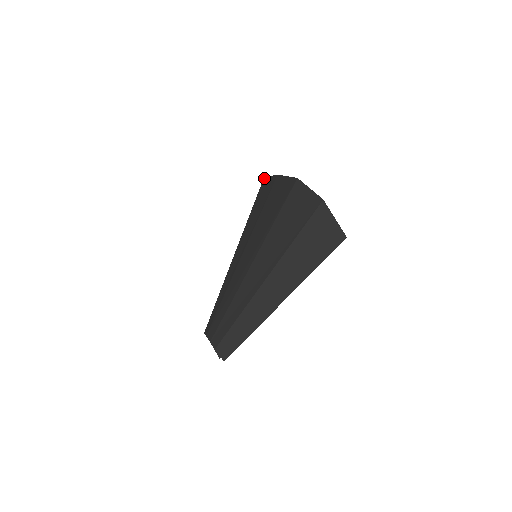
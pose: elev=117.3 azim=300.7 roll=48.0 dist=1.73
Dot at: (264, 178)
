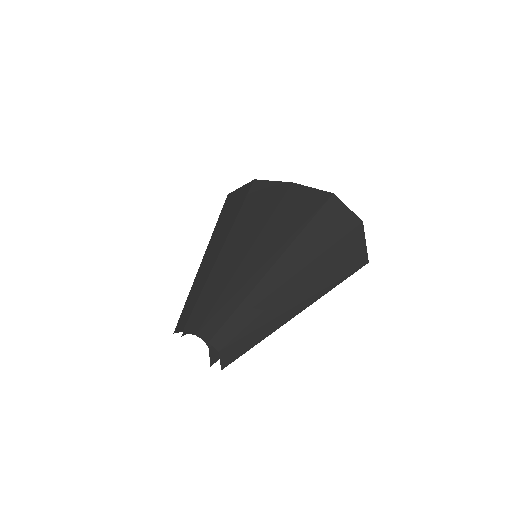
Dot at: (256, 180)
